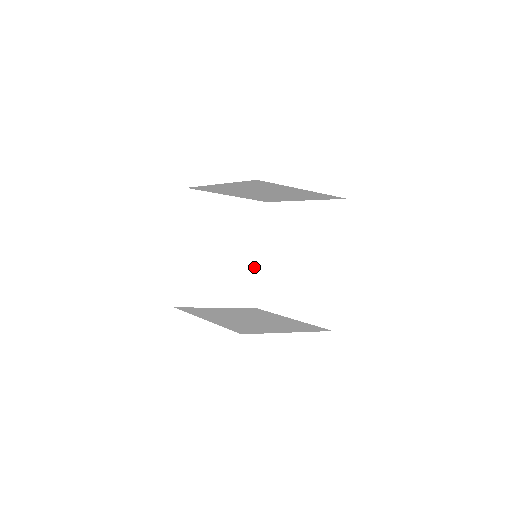
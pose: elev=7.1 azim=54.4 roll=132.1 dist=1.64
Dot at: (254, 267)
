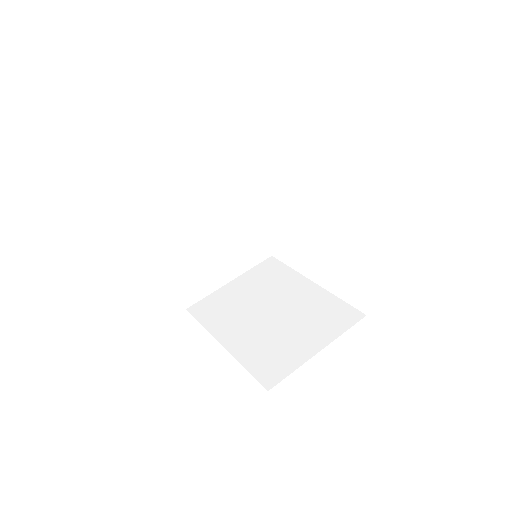
Dot at: (256, 220)
